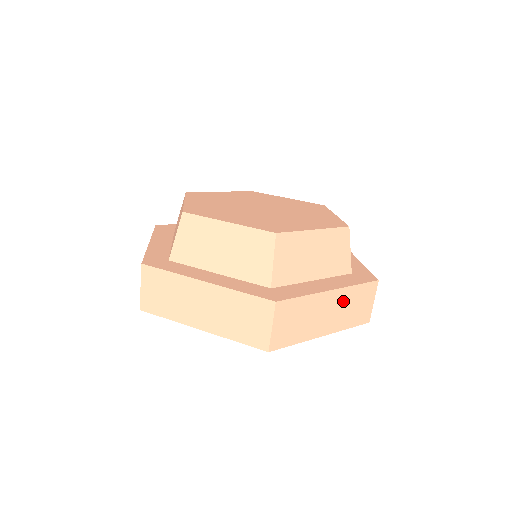
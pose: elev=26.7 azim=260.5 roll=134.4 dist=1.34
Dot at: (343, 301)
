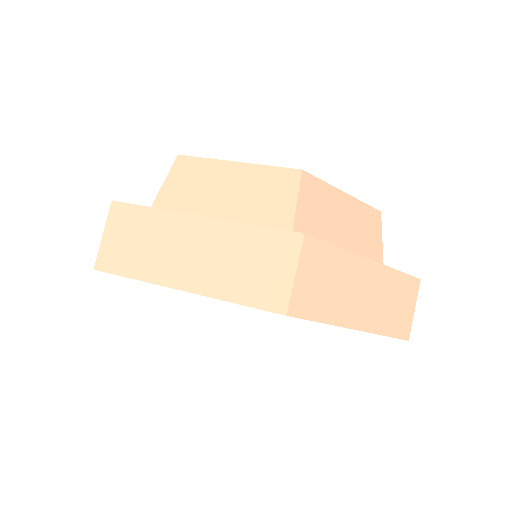
Dot at: (382, 286)
